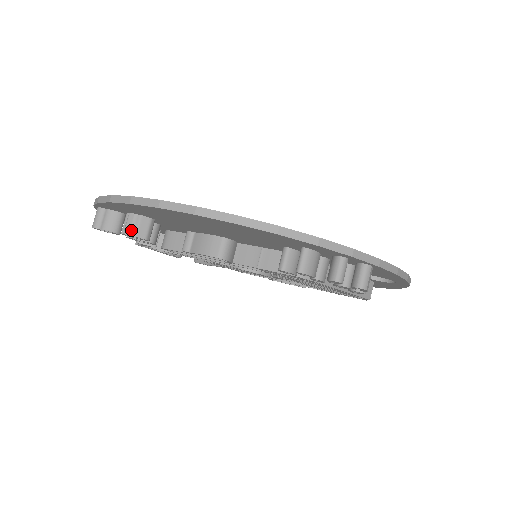
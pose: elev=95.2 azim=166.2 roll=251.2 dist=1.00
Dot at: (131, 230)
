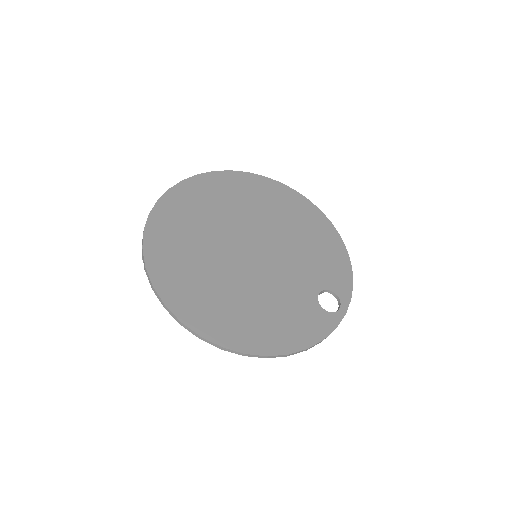
Dot at: occluded
